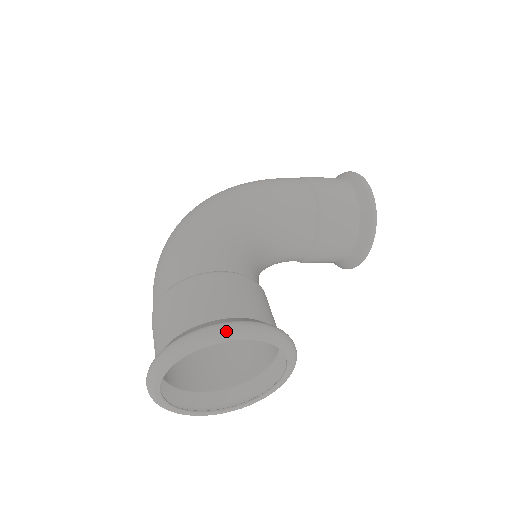
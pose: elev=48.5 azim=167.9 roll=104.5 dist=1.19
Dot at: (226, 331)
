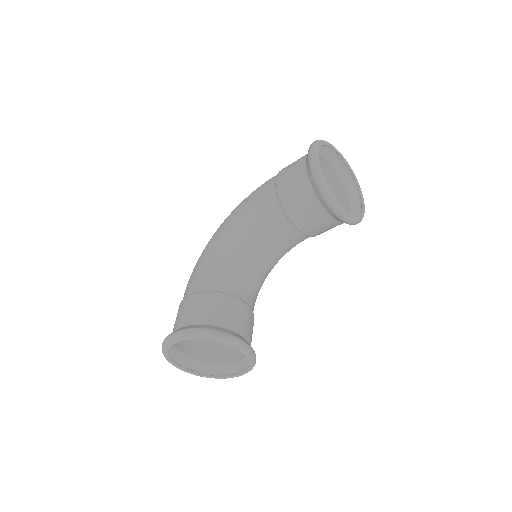
Dot at: (169, 339)
